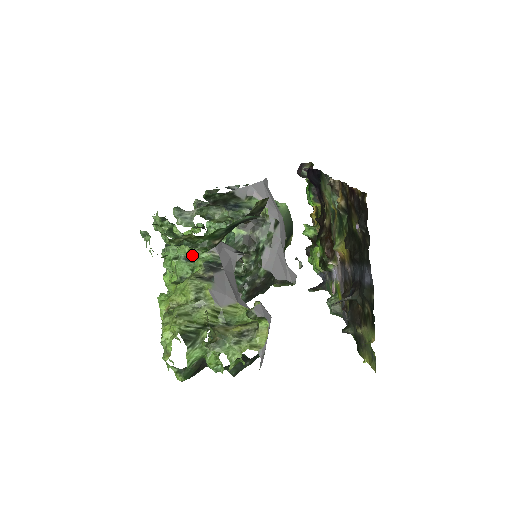
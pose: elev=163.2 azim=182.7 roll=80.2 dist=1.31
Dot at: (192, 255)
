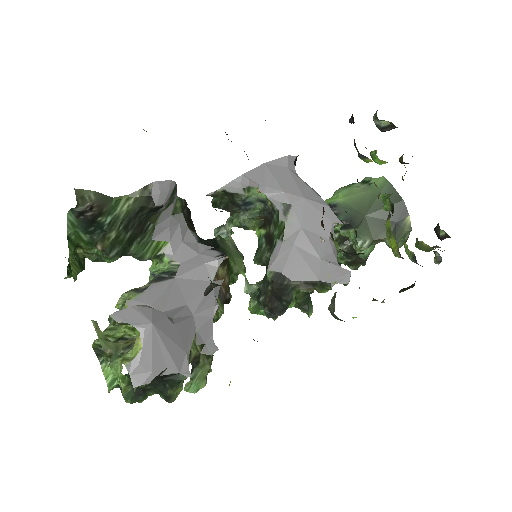
Dot at: (159, 269)
